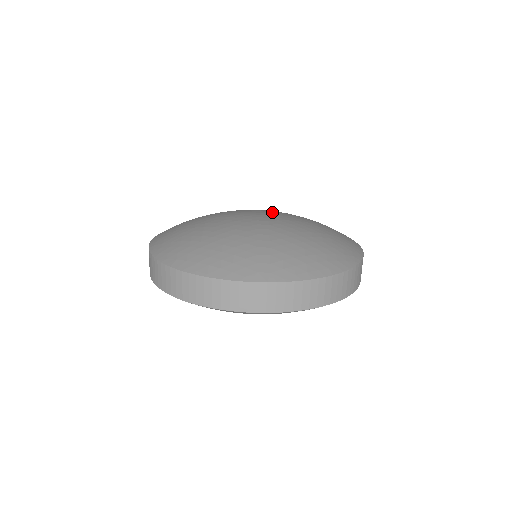
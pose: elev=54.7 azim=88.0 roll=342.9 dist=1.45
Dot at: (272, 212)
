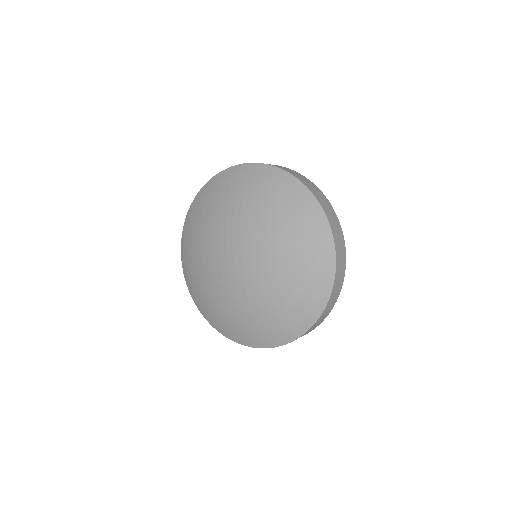
Dot at: (245, 242)
